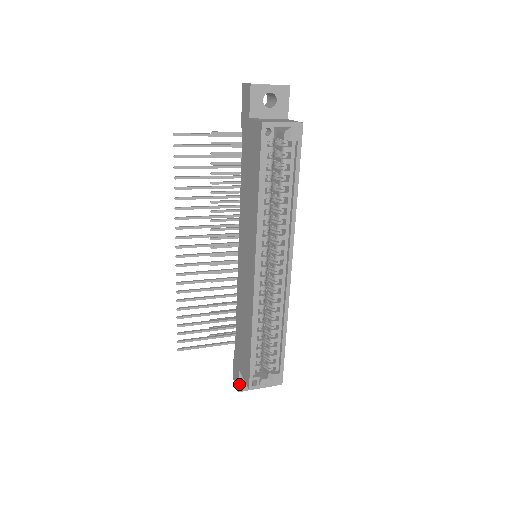
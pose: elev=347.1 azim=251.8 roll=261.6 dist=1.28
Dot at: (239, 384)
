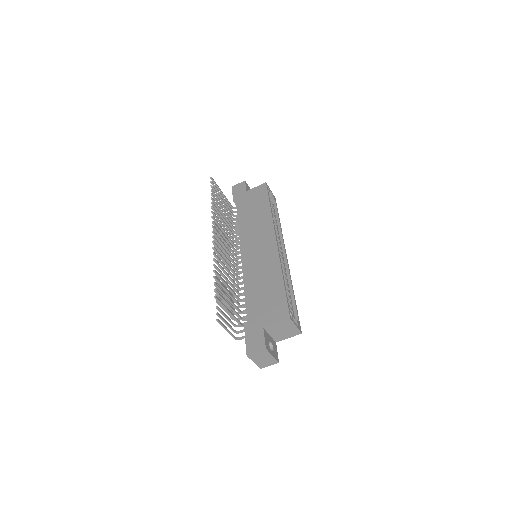
Dot at: (265, 341)
